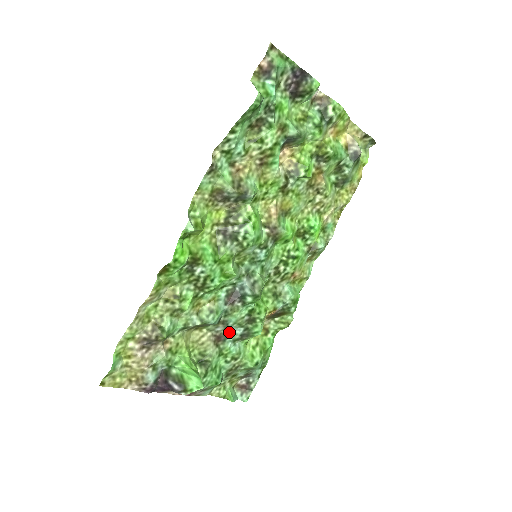
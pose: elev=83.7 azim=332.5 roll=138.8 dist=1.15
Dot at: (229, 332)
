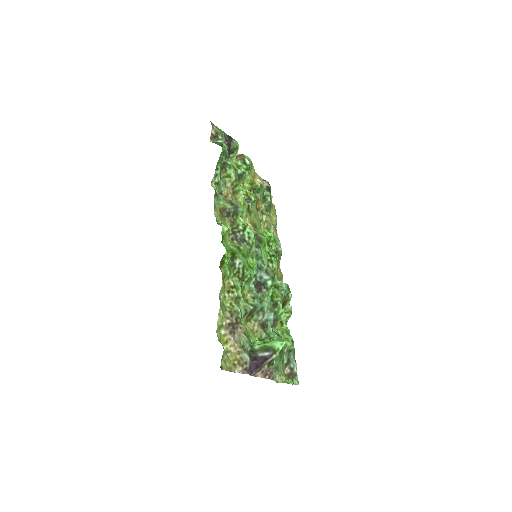
Dot at: (266, 319)
